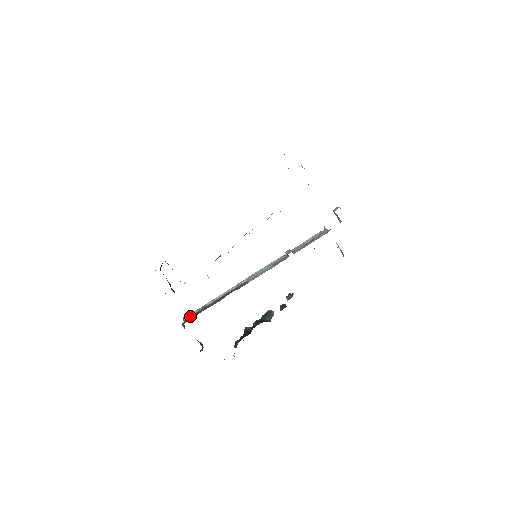
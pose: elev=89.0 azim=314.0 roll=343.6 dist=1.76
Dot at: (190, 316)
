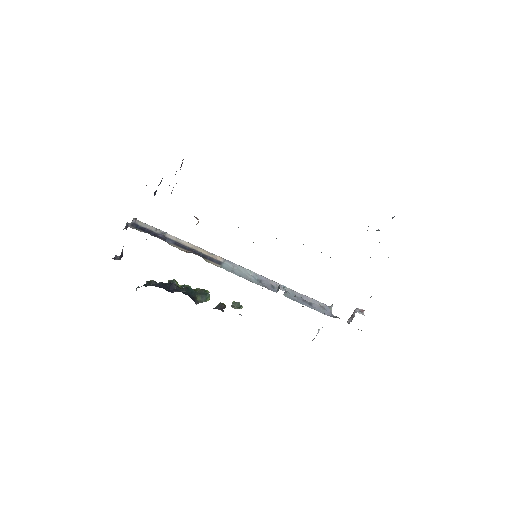
Dot at: (142, 225)
